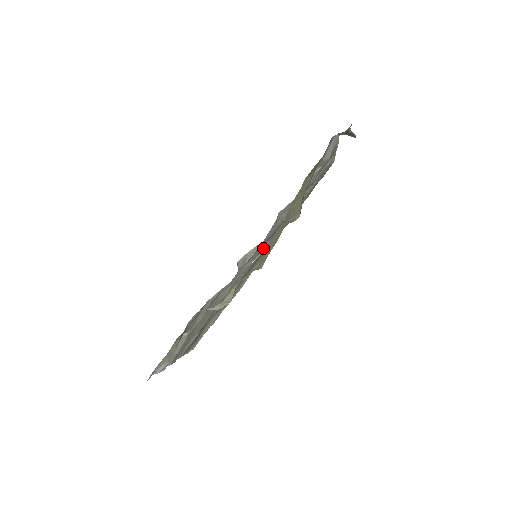
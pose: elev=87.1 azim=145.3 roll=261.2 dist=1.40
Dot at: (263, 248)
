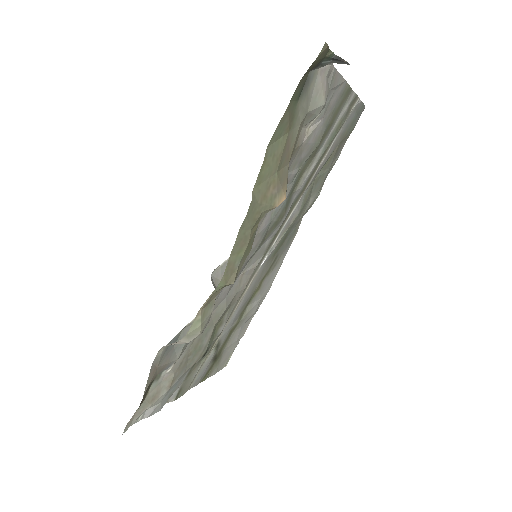
Dot at: (275, 241)
